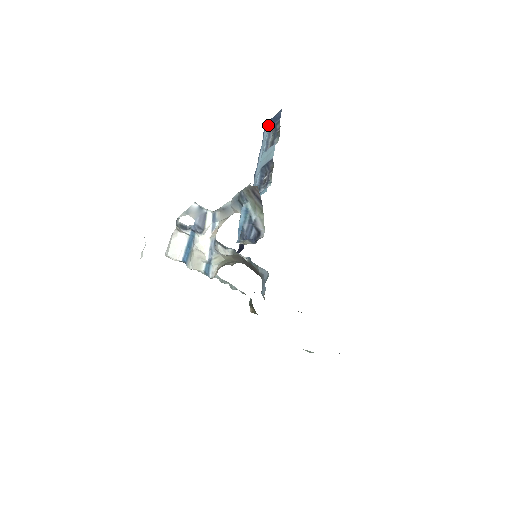
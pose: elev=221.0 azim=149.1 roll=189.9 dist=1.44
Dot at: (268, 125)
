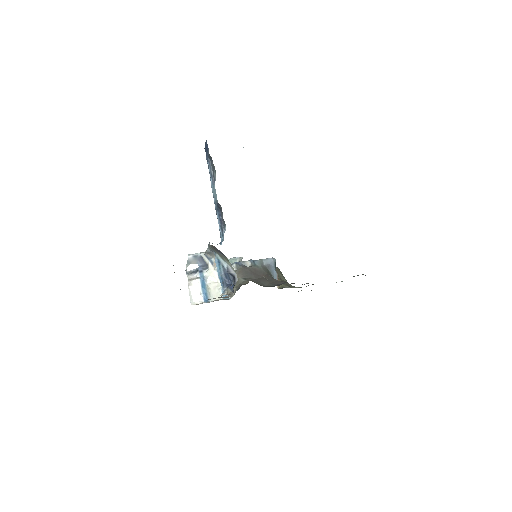
Dot at: (206, 152)
